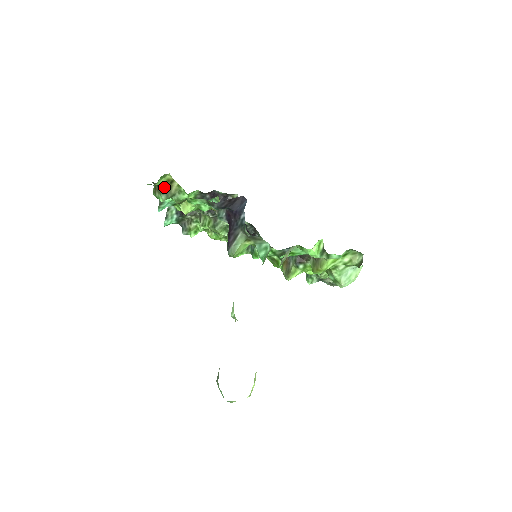
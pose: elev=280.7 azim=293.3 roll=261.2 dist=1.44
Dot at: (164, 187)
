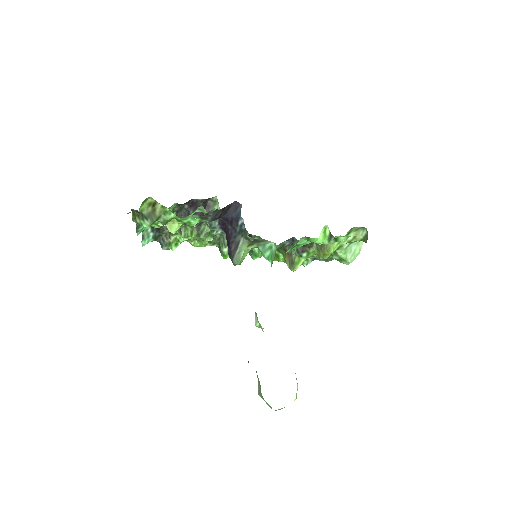
Dot at: (146, 212)
